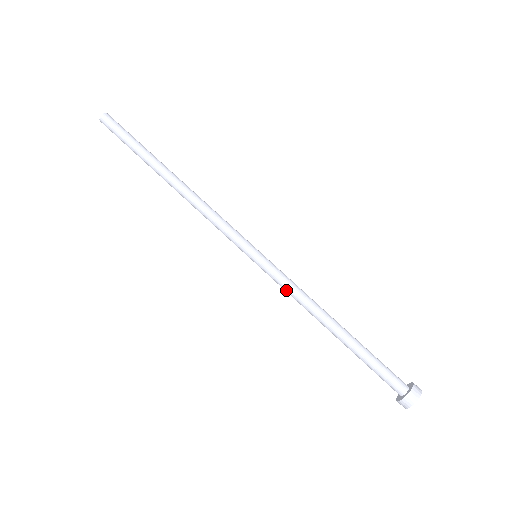
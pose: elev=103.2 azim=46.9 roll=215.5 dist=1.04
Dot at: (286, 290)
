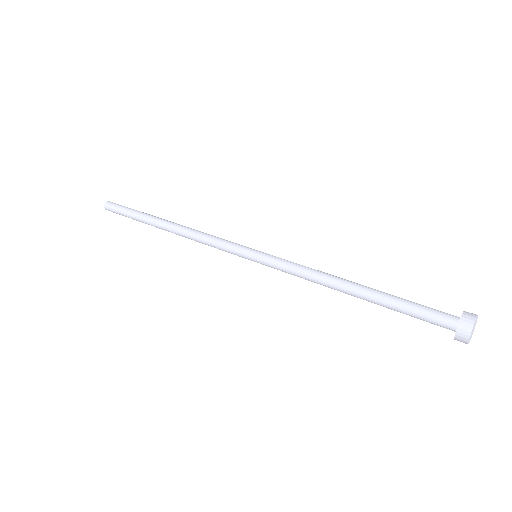
Dot at: (292, 273)
